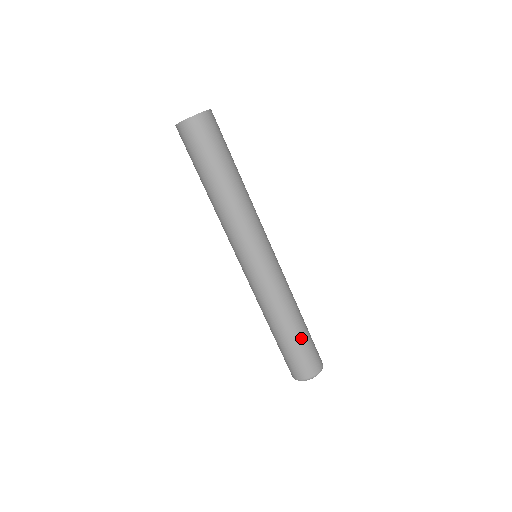
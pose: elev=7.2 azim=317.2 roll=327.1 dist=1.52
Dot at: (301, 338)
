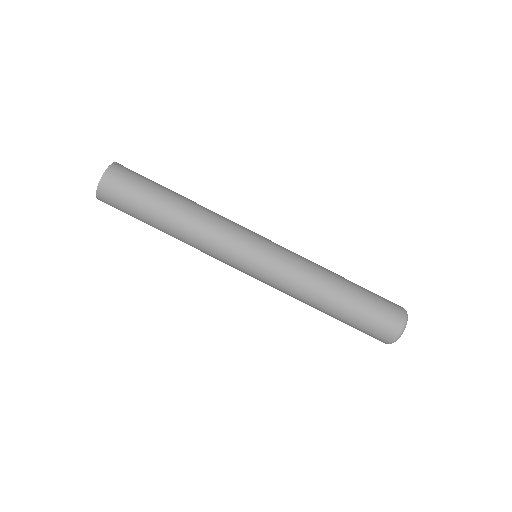
Dot at: (360, 294)
